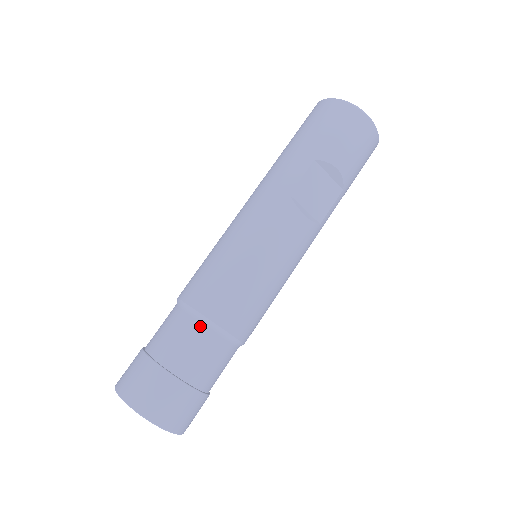
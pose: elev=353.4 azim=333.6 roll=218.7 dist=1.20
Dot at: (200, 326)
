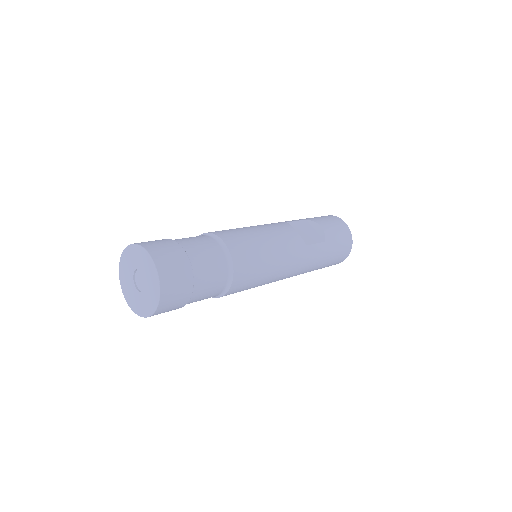
Dot at: (206, 236)
